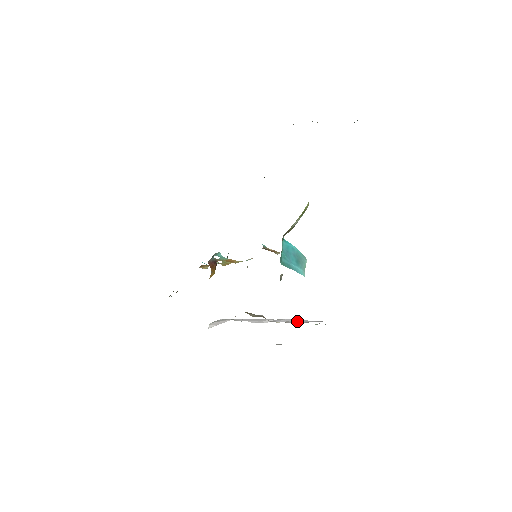
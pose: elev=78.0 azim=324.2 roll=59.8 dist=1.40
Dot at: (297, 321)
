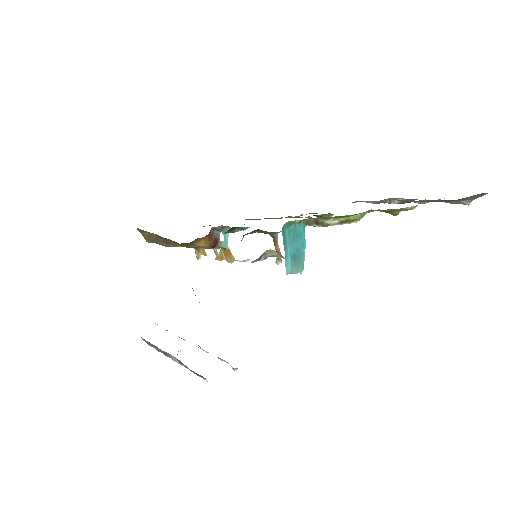
Dot at: occluded
